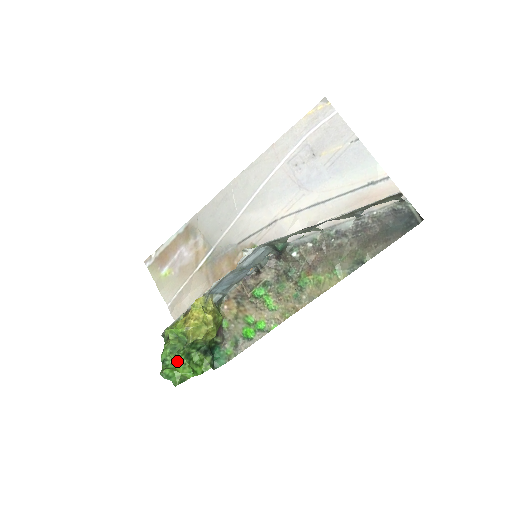
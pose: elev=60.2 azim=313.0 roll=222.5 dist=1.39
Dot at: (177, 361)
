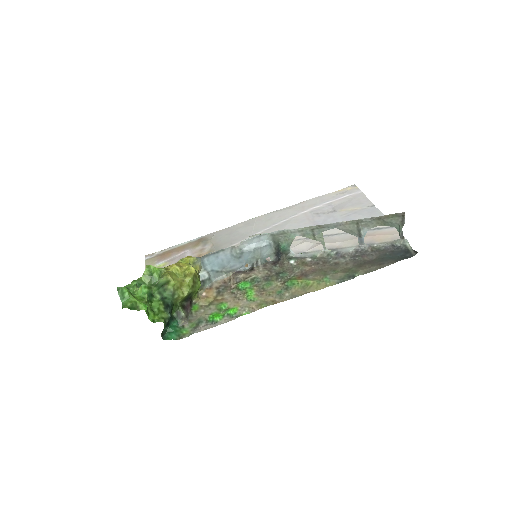
Dot at: (139, 291)
